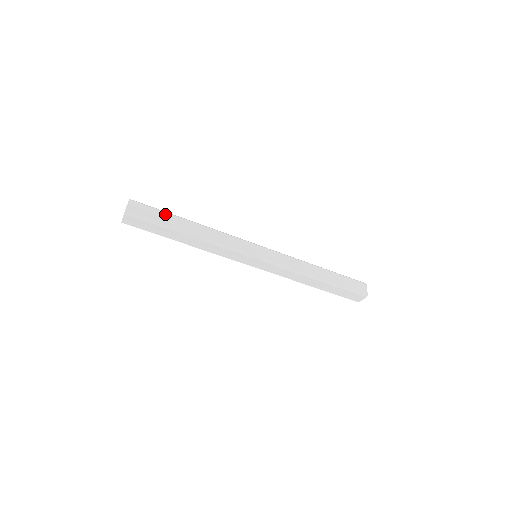
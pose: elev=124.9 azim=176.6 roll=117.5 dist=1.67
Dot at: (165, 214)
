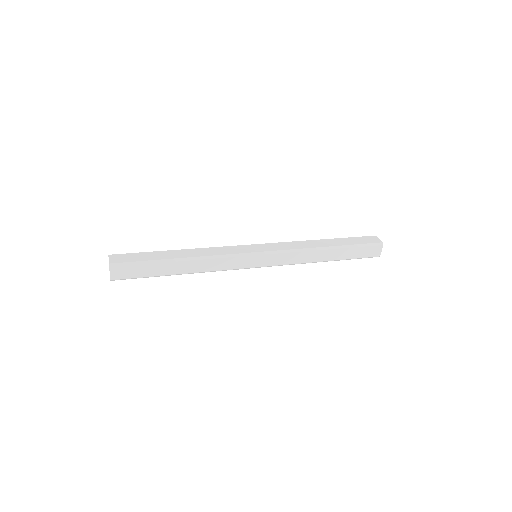
Dot at: (148, 253)
